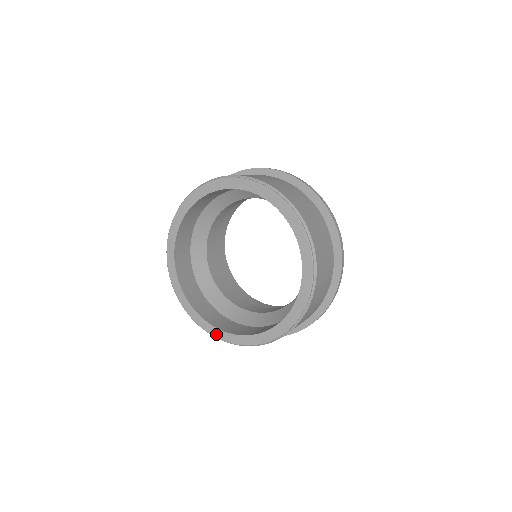
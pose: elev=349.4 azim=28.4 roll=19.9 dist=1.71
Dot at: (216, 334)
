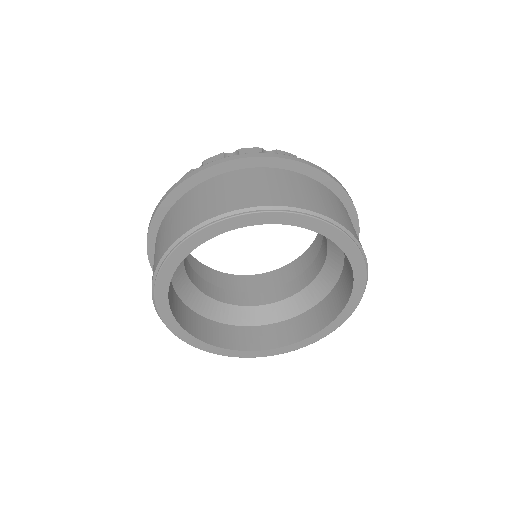
Dot at: (316, 339)
